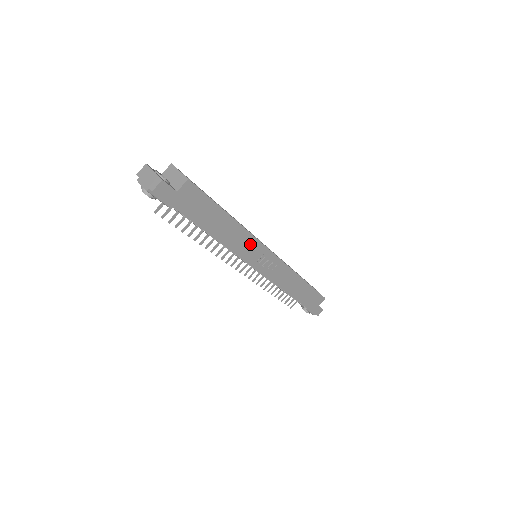
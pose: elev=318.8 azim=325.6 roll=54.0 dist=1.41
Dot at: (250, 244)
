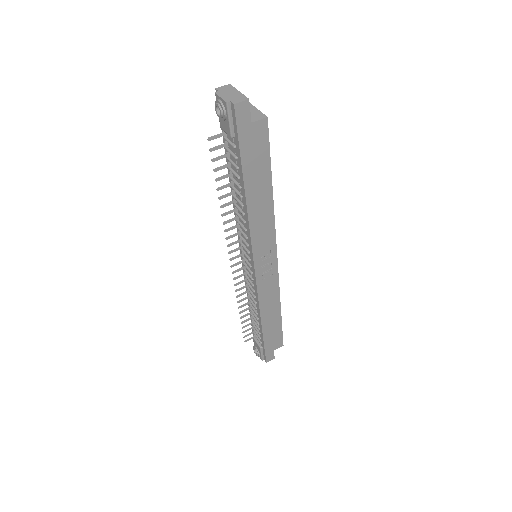
Dot at: (267, 233)
